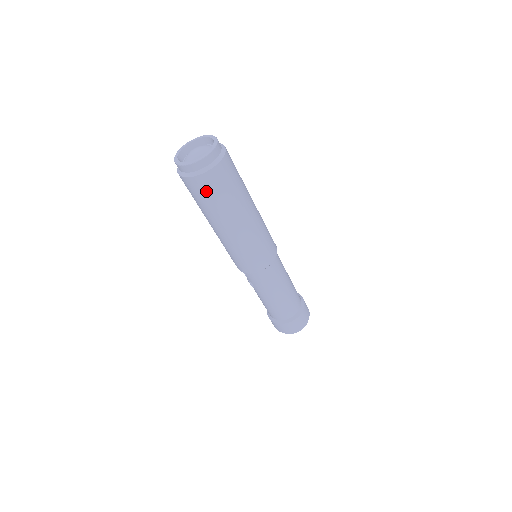
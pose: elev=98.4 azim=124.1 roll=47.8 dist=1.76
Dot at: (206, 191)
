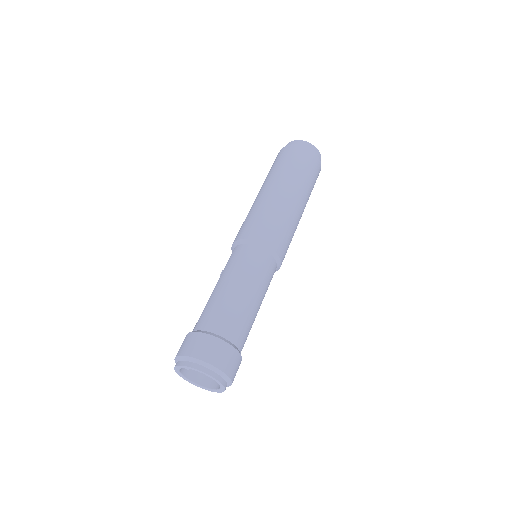
Dot at: (281, 157)
